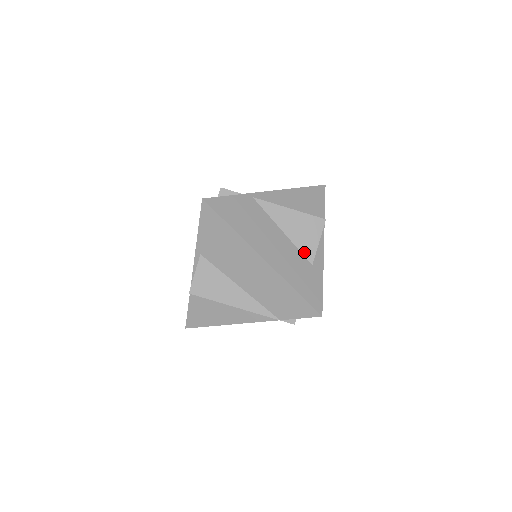
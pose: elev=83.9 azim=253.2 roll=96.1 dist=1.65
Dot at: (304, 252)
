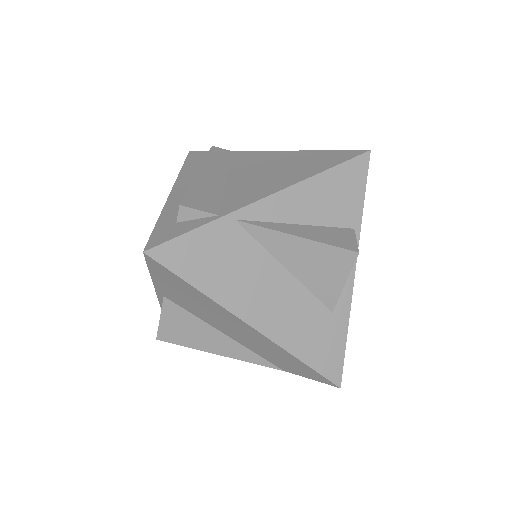
Dot at: (320, 296)
